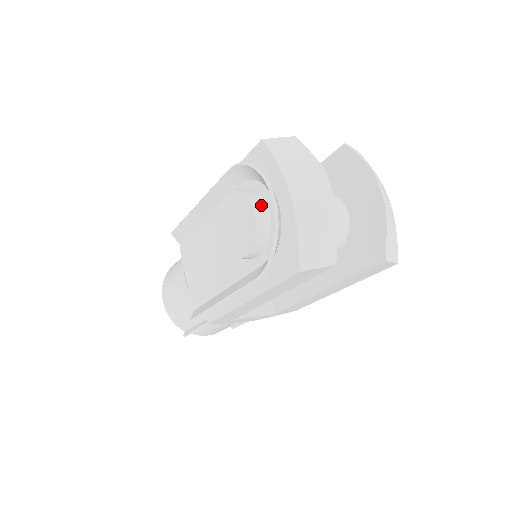
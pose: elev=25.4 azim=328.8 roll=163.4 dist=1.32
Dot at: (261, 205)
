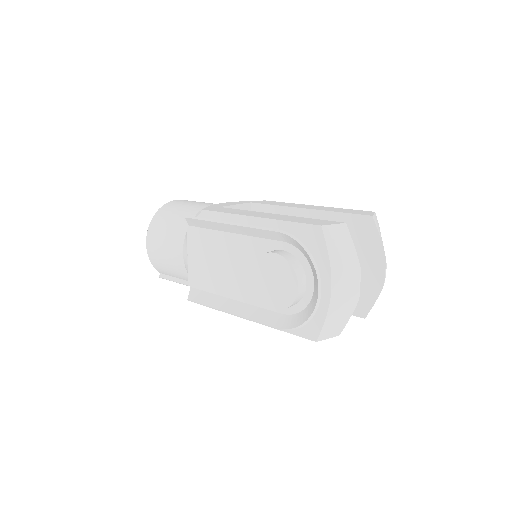
Dot at: (303, 282)
